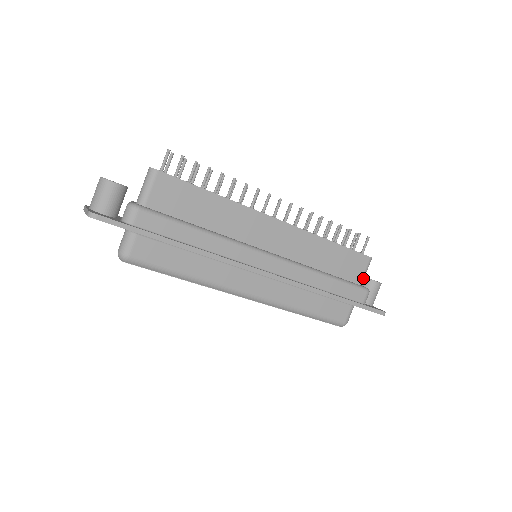
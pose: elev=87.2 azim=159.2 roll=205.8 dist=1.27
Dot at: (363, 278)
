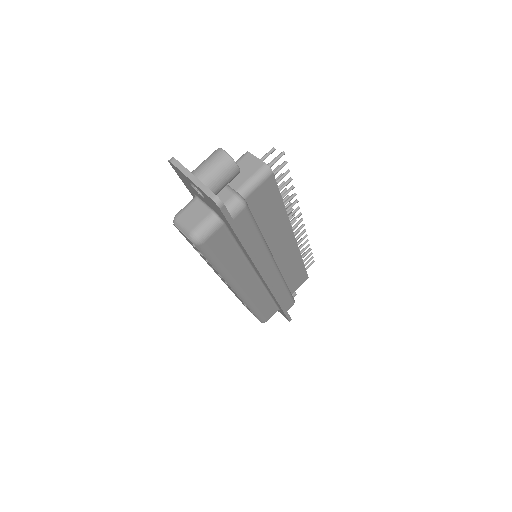
Dot at: occluded
